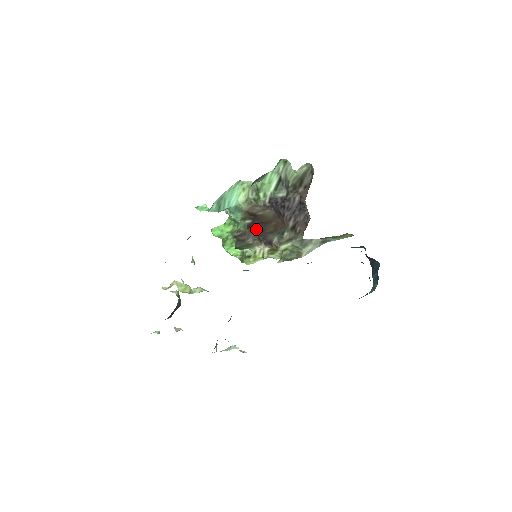
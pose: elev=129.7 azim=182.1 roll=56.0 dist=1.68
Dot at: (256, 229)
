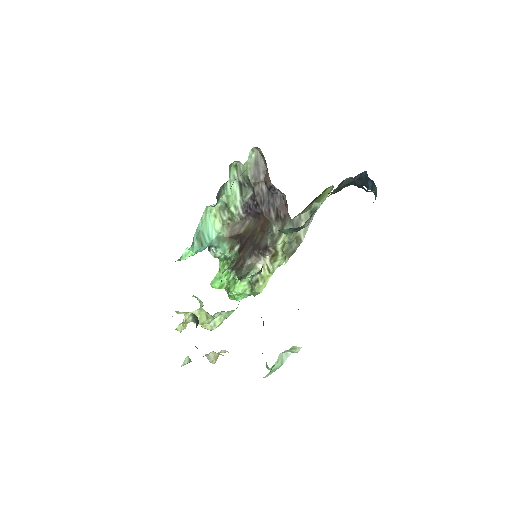
Dot at: (247, 247)
